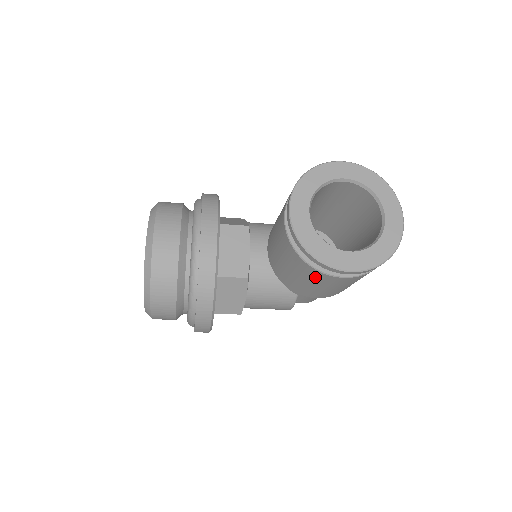
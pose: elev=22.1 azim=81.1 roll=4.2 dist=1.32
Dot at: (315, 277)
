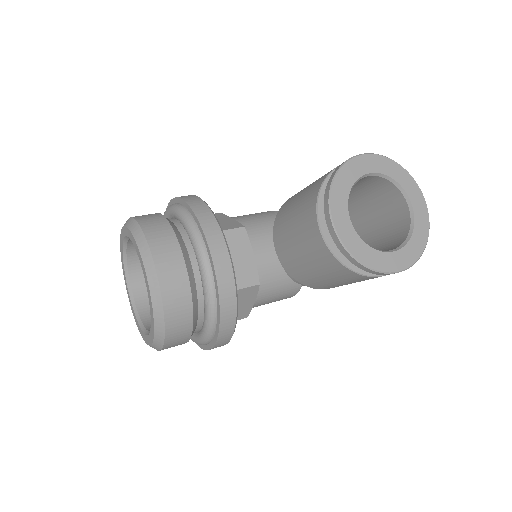
Dot at: (353, 279)
